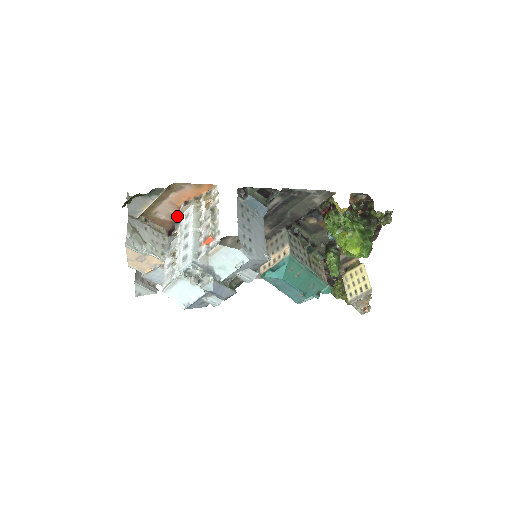
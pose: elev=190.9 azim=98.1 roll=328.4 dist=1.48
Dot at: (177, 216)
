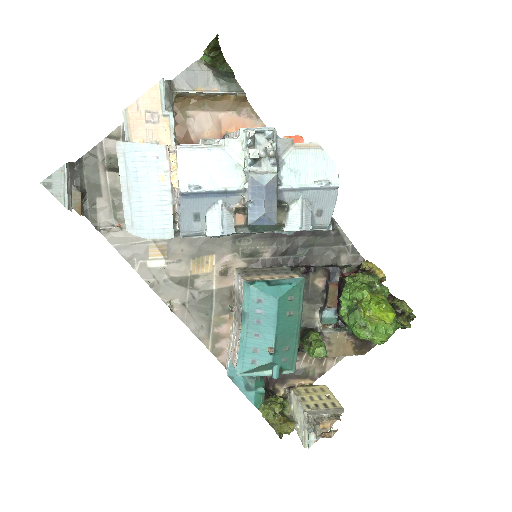
Dot at: occluded
